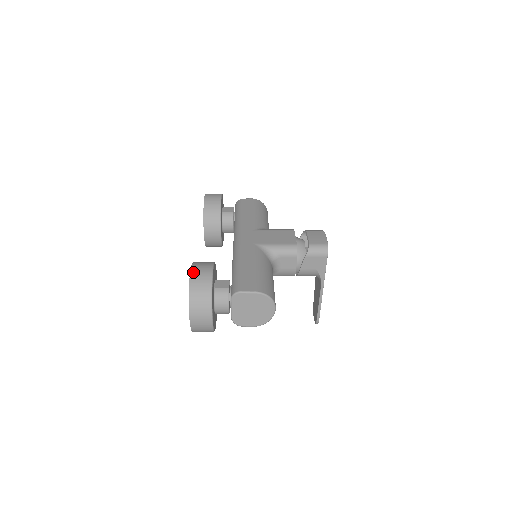
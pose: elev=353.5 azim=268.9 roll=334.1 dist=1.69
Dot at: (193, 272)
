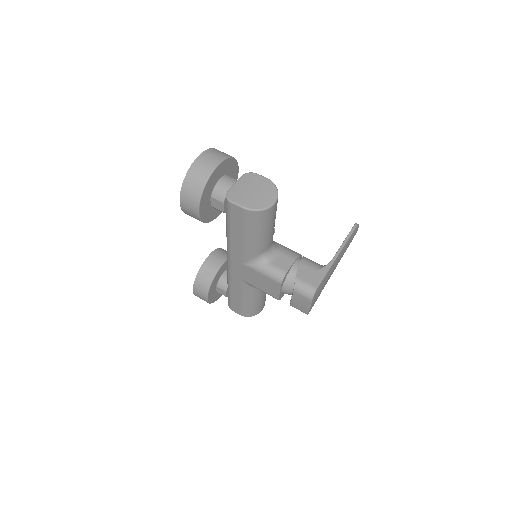
Dot at: (195, 295)
